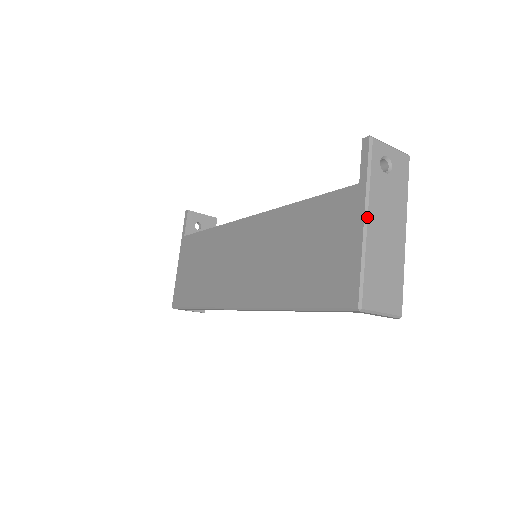
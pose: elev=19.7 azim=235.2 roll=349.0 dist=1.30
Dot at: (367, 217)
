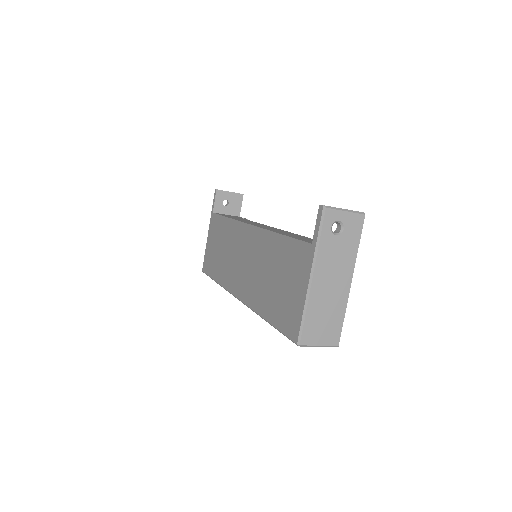
Dot at: (312, 275)
